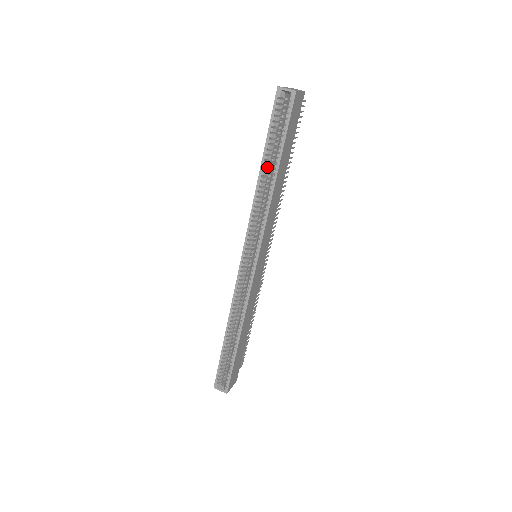
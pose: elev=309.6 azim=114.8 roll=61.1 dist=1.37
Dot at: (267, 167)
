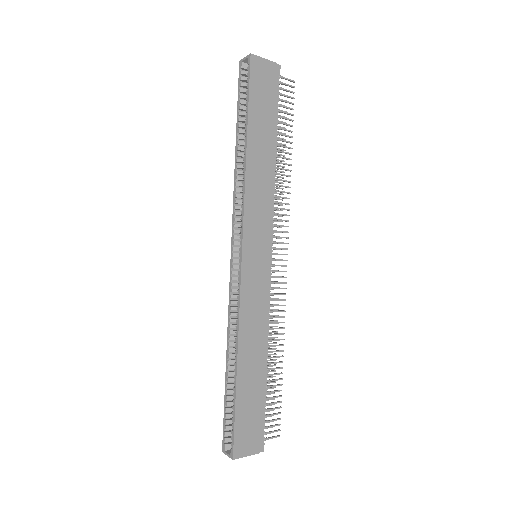
Dot at: (242, 141)
